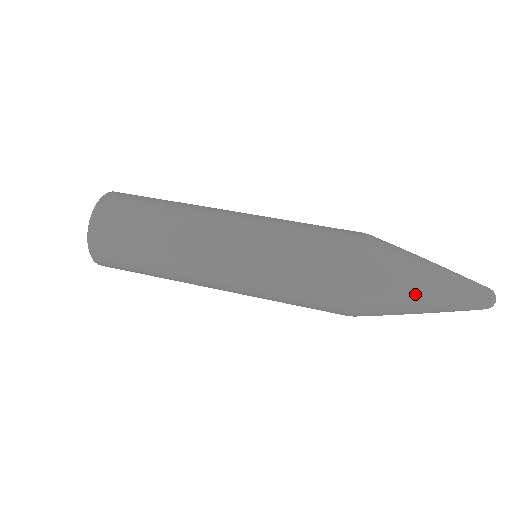
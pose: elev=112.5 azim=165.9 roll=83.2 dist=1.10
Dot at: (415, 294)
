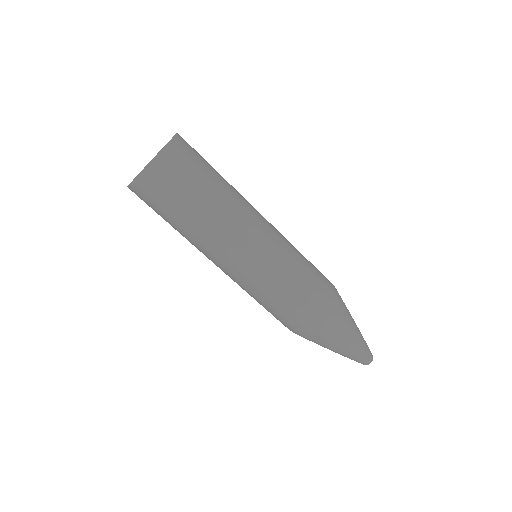
Dot at: (330, 348)
